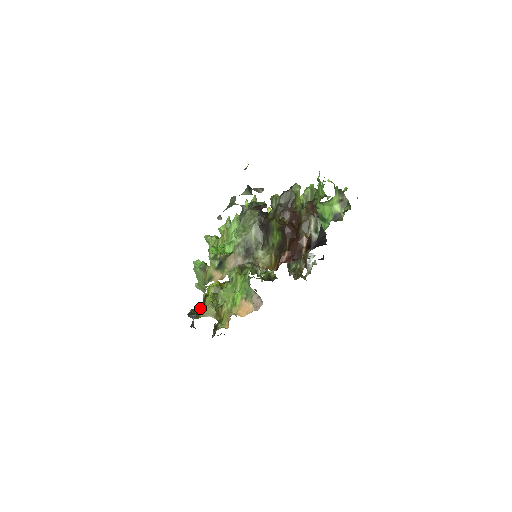
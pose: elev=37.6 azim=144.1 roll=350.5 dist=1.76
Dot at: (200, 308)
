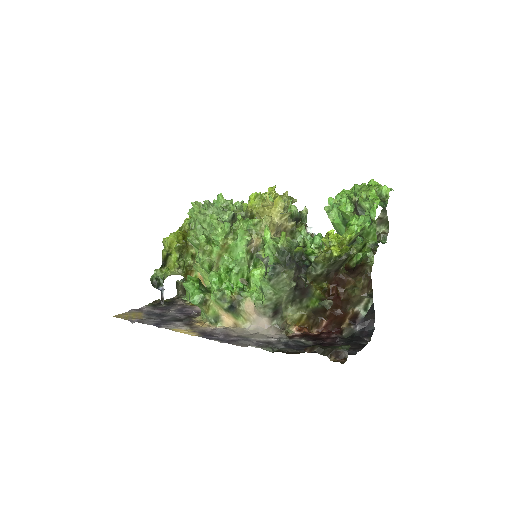
Dot at: (161, 267)
